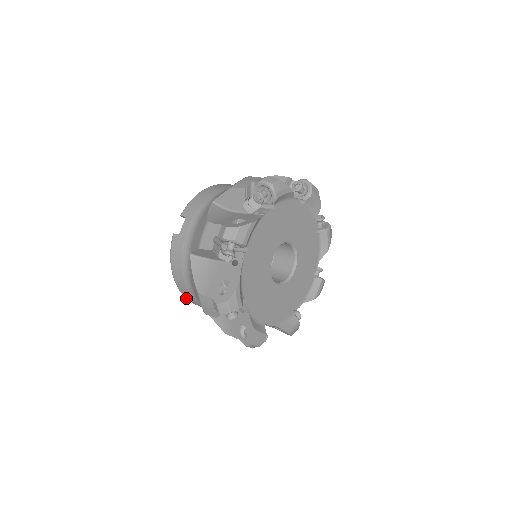
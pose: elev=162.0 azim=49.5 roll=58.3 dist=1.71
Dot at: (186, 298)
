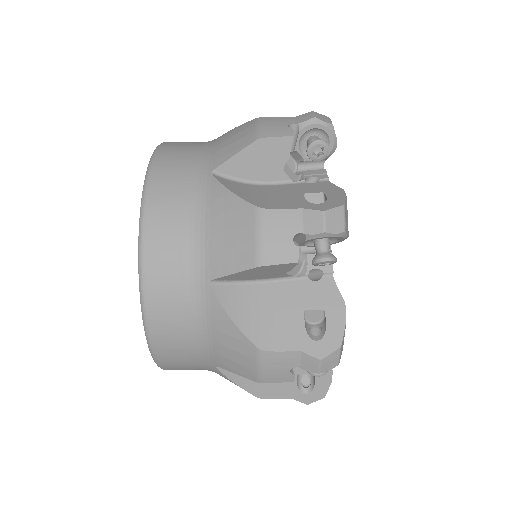
Dot at: (148, 190)
